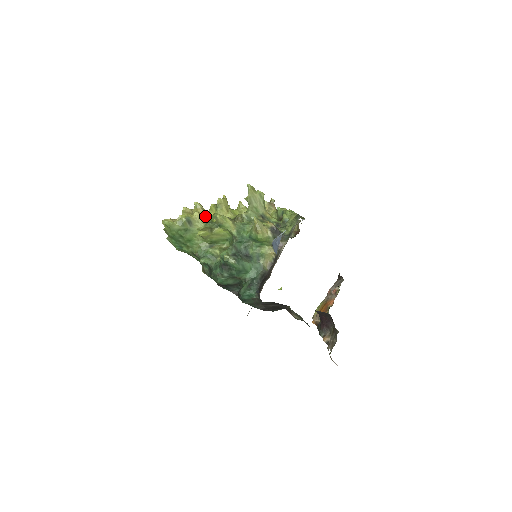
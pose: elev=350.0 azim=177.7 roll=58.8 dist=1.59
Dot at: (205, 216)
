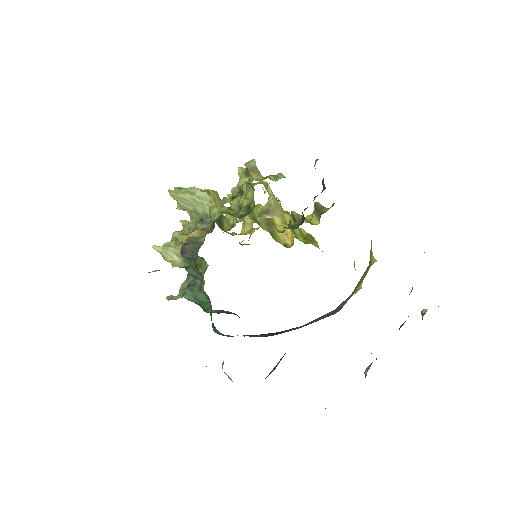
Dot at: occluded
